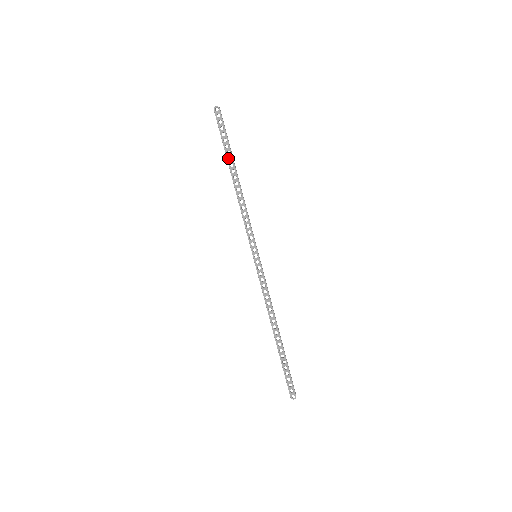
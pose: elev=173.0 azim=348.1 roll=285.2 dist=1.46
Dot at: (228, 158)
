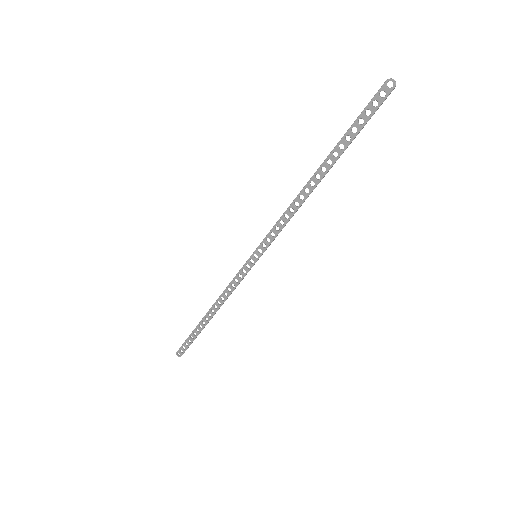
Dot at: (335, 151)
